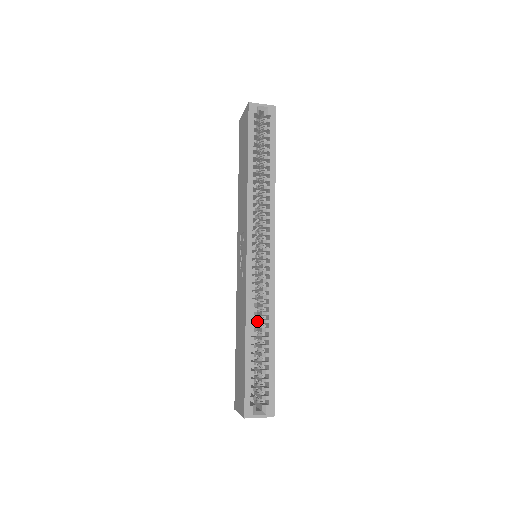
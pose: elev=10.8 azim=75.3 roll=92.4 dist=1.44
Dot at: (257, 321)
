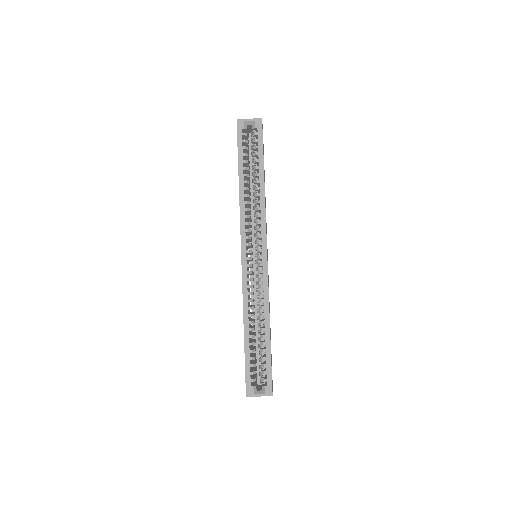
Dot at: occluded
